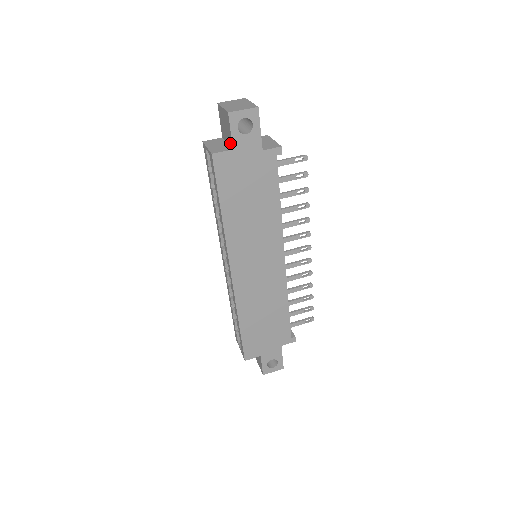
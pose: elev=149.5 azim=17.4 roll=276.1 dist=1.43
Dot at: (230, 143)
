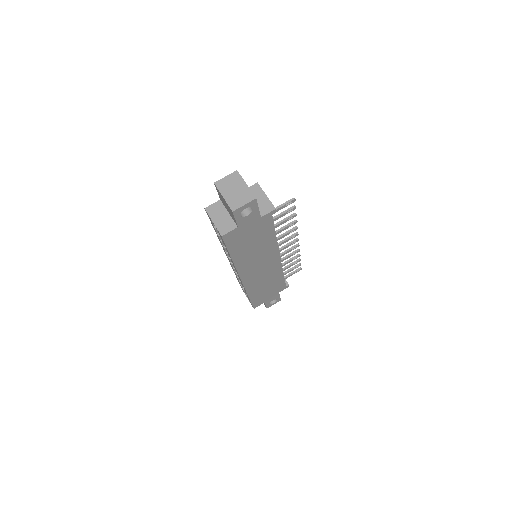
Dot at: (234, 220)
